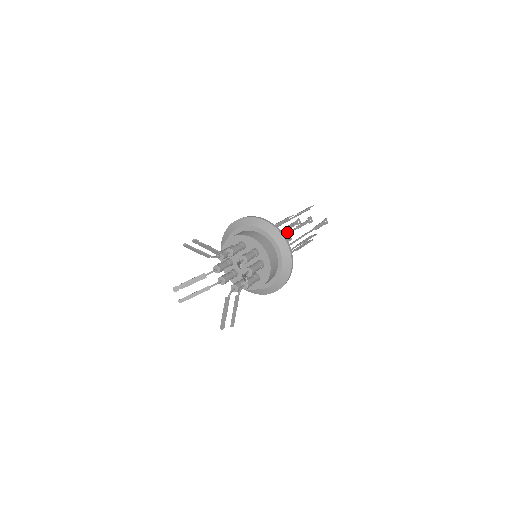
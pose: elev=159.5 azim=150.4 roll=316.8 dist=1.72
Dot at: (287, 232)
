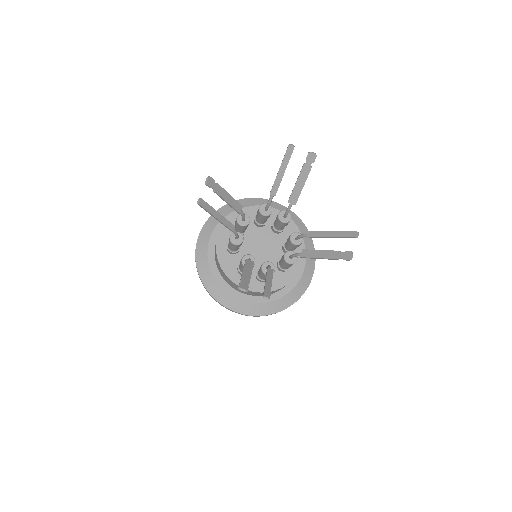
Dot at: occluded
